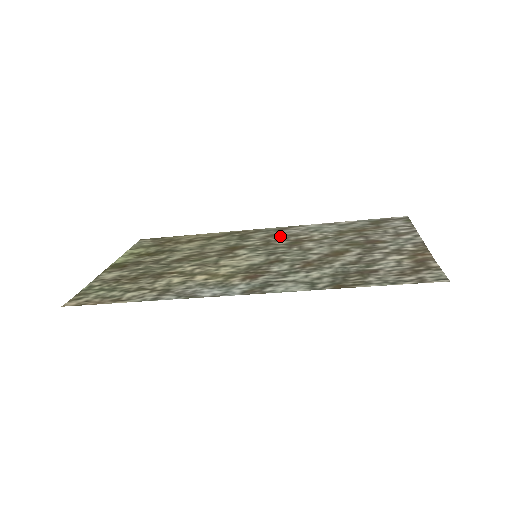
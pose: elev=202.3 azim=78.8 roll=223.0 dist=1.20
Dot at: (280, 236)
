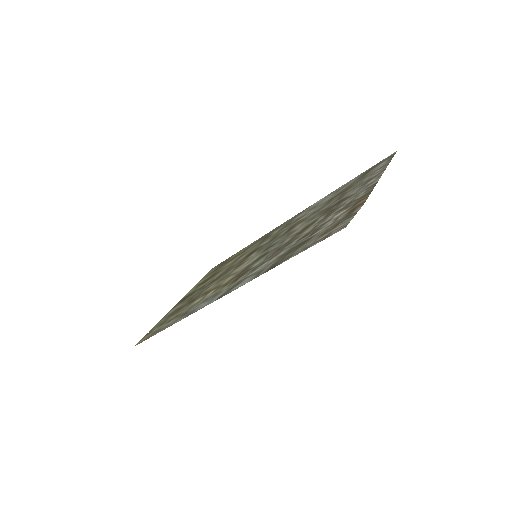
Dot at: (287, 226)
